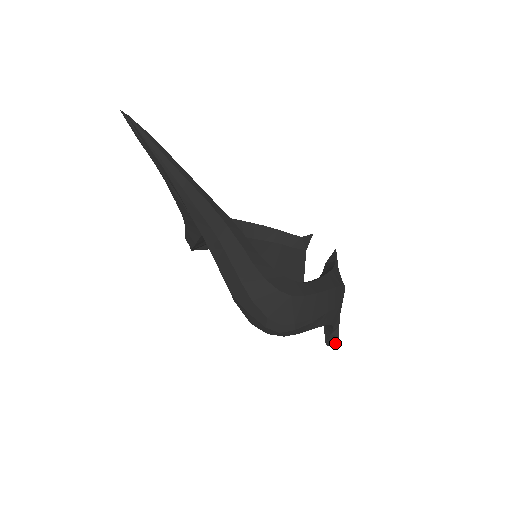
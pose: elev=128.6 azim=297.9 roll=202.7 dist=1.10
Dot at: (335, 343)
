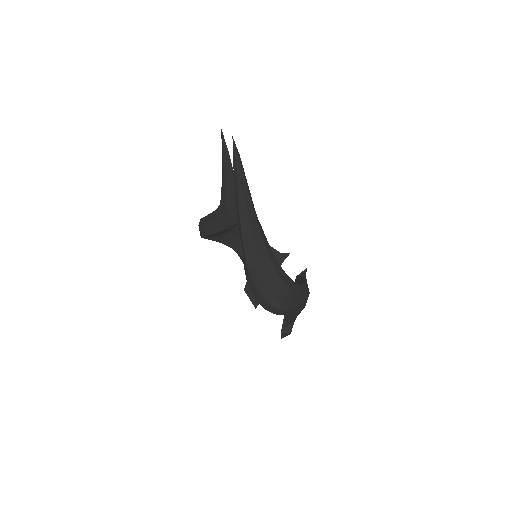
Dot at: (288, 333)
